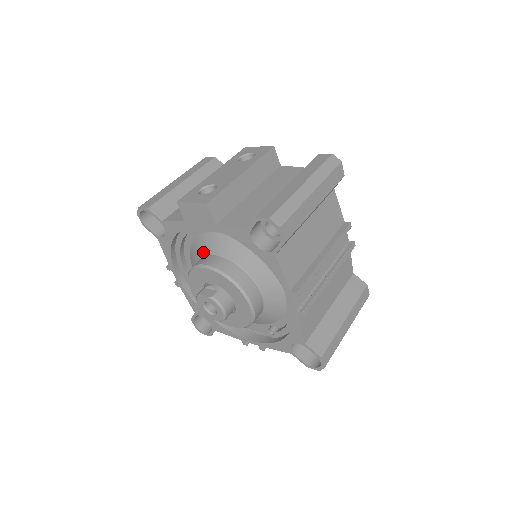
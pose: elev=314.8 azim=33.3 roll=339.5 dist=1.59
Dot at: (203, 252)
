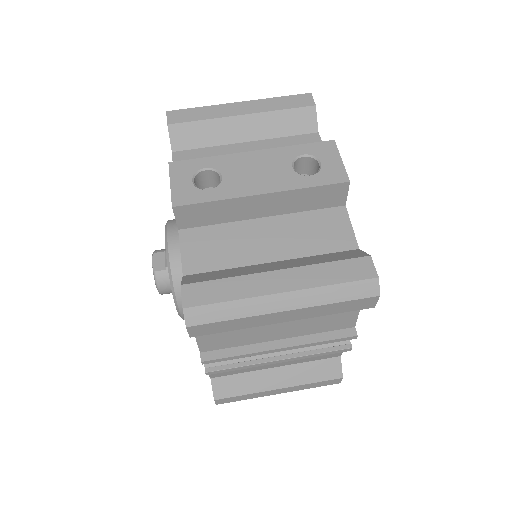
Dot at: occluded
